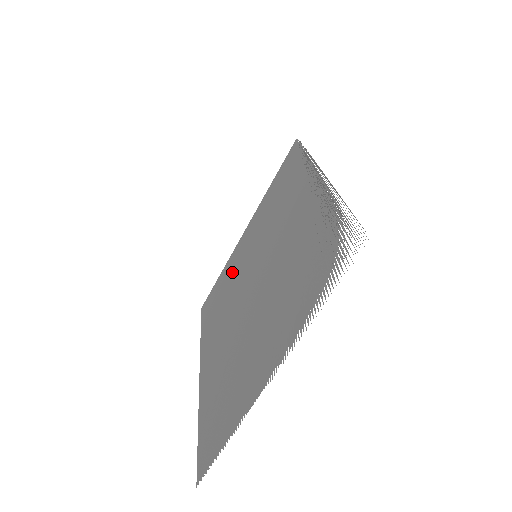
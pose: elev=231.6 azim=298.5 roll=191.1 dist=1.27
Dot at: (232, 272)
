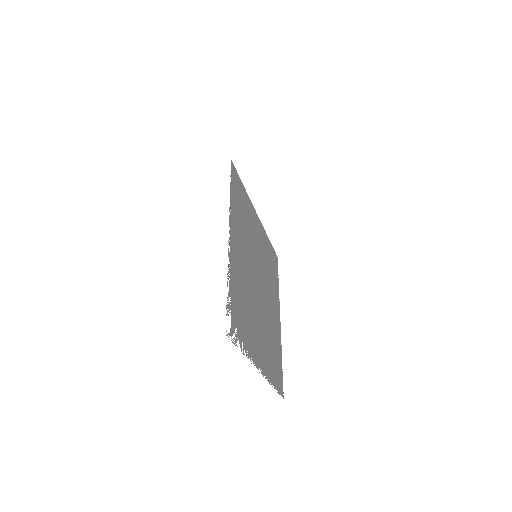
Dot at: (264, 250)
